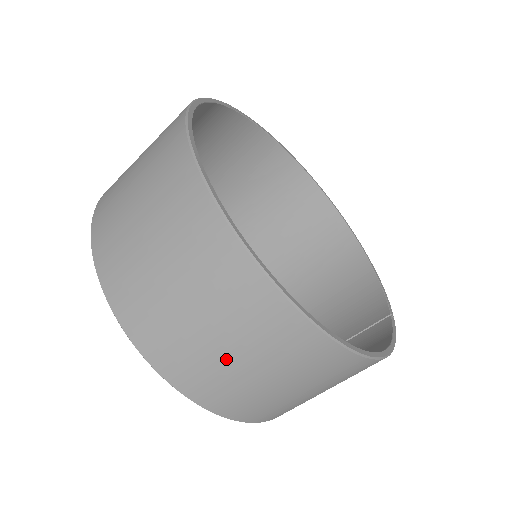
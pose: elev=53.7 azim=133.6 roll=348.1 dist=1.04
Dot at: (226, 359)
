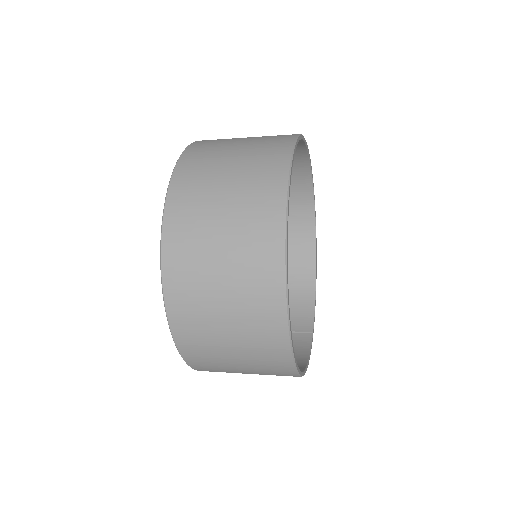
Dot at: (224, 346)
